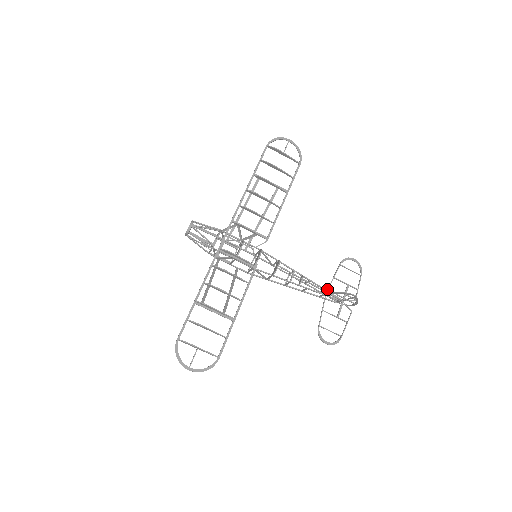
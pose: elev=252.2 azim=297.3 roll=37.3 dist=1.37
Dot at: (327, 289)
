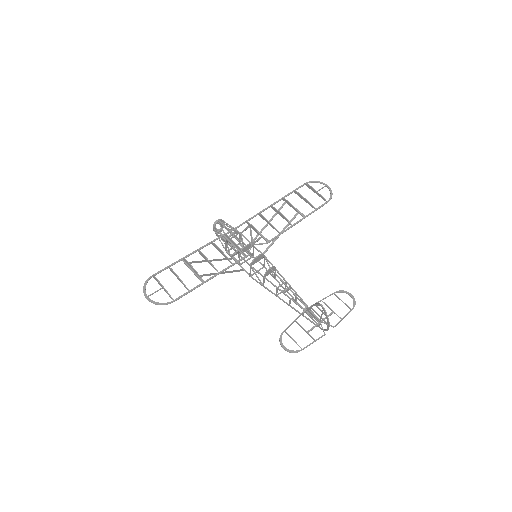
Dot at: occluded
